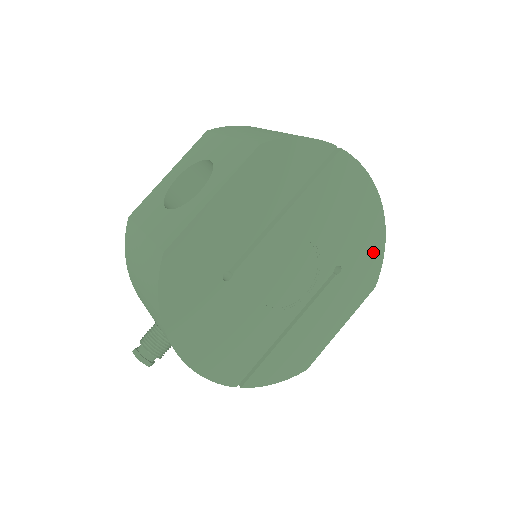
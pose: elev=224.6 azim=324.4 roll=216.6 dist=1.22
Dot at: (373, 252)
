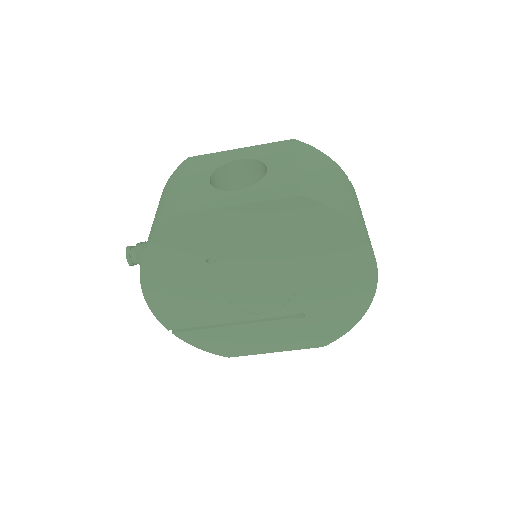
Dot at: (340, 324)
